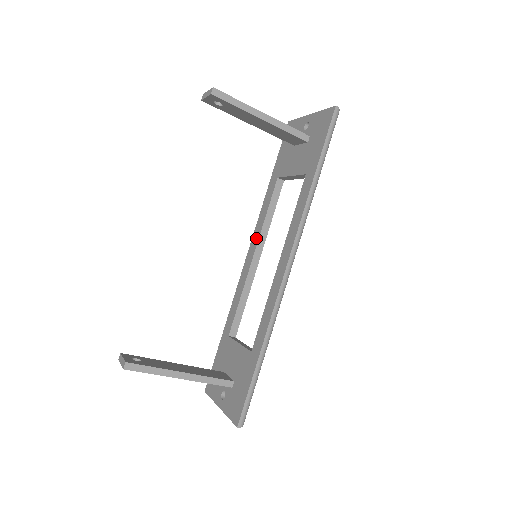
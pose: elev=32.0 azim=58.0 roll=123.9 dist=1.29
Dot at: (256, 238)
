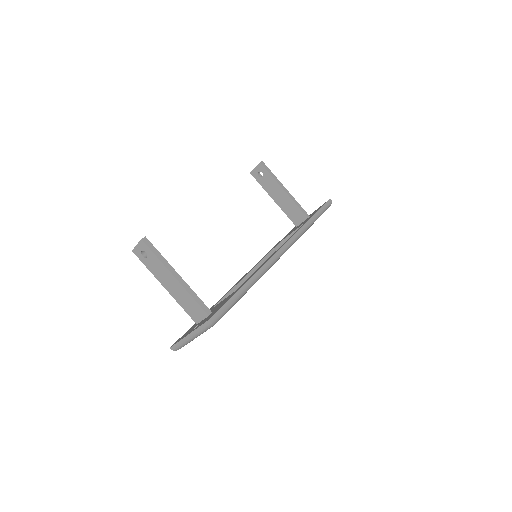
Dot at: (254, 266)
